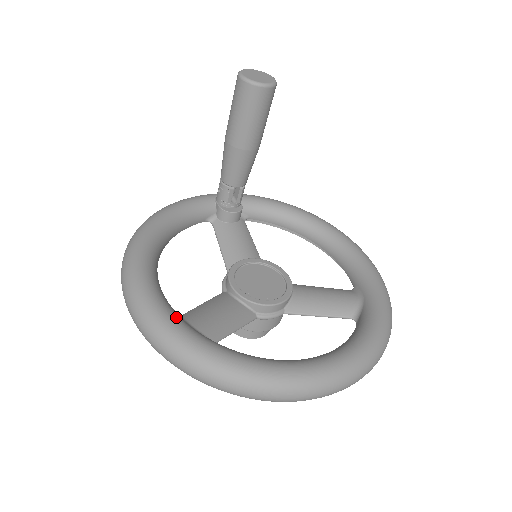
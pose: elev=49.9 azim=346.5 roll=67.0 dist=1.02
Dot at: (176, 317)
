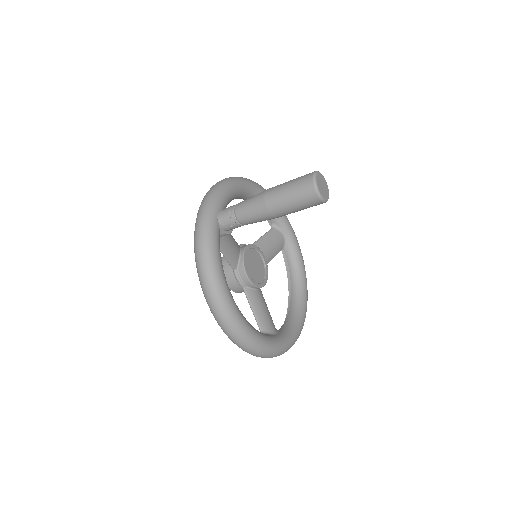
Dot at: (278, 340)
